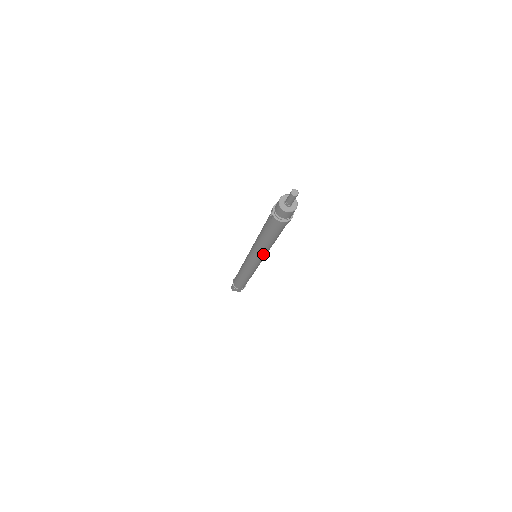
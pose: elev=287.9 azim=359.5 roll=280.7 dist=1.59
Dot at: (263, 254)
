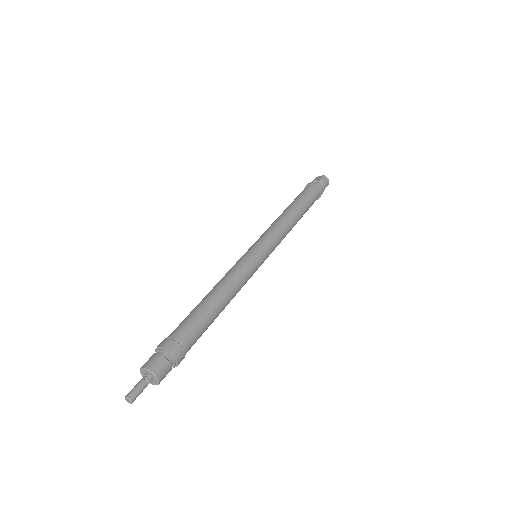
Dot at: occluded
